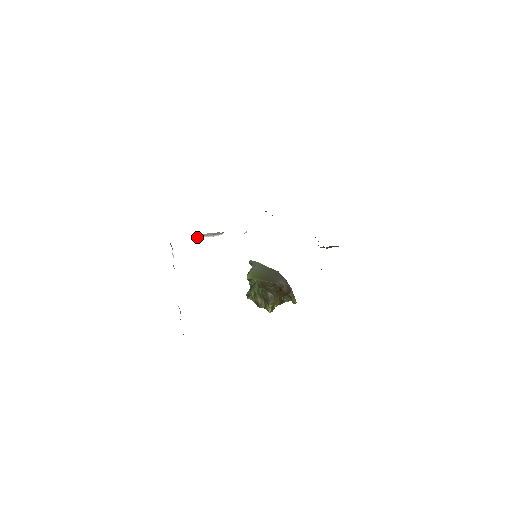
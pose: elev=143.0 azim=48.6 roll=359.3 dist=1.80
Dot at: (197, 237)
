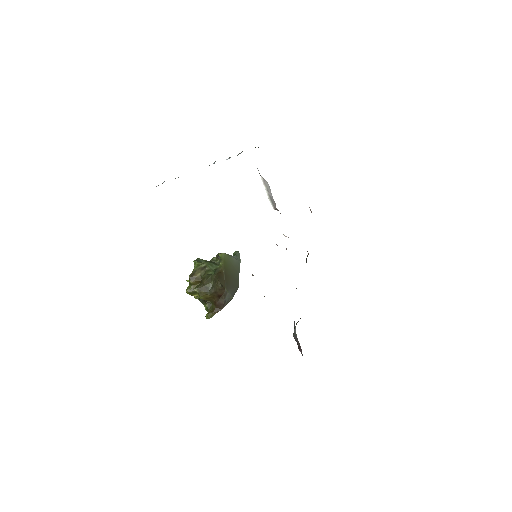
Dot at: (263, 180)
